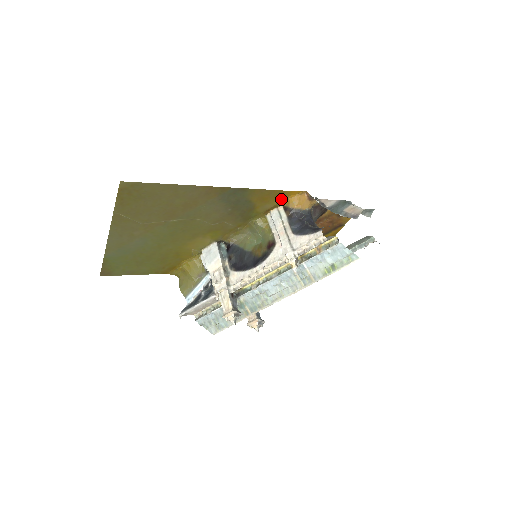
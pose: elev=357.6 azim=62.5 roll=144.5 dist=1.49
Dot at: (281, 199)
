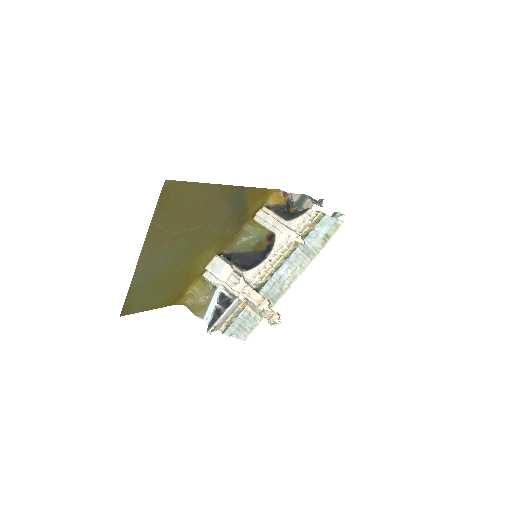
Dot at: (264, 199)
